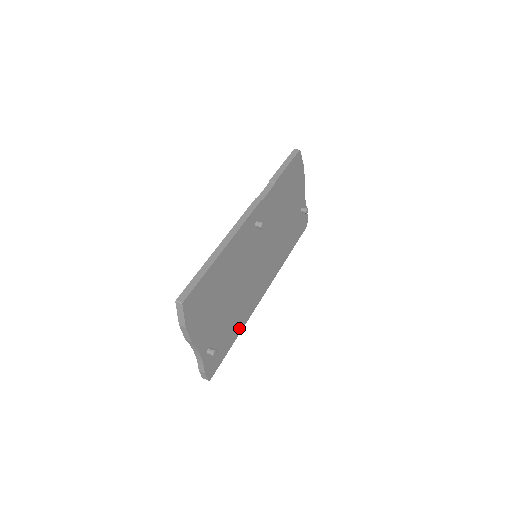
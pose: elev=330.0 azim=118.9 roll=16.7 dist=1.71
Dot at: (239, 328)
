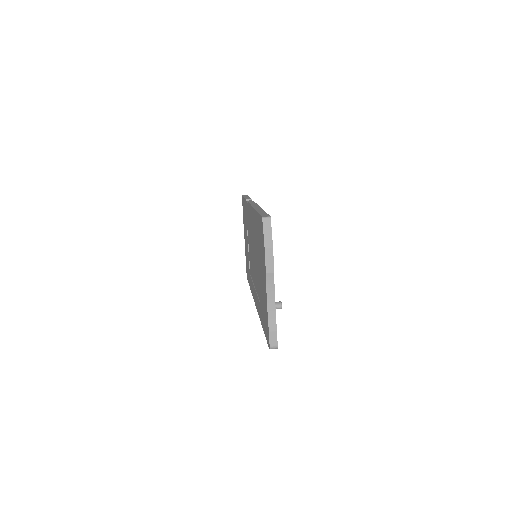
Dot at: occluded
